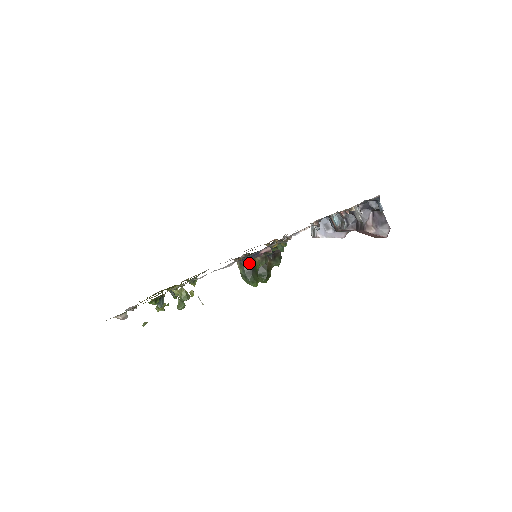
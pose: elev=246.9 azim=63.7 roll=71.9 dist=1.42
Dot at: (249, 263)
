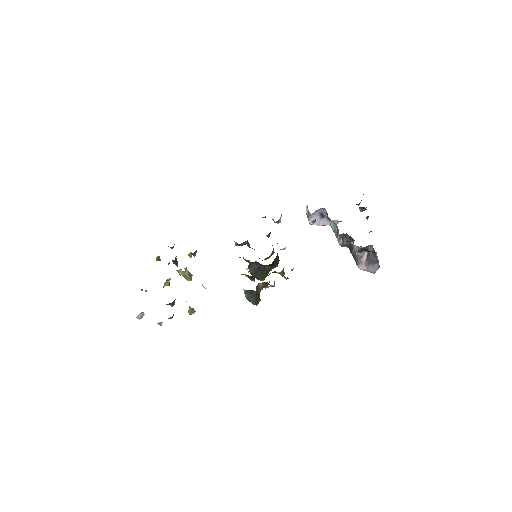
Dot at: (254, 292)
